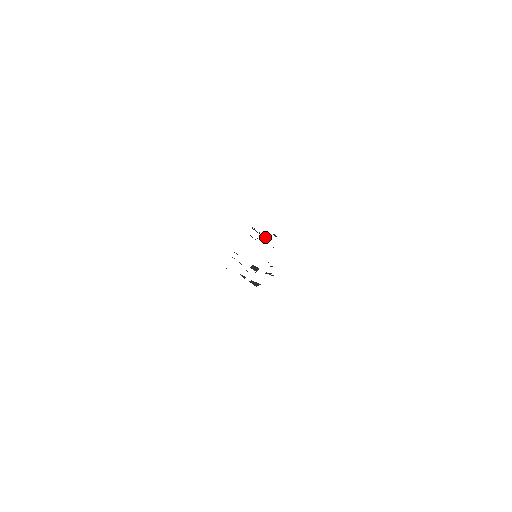
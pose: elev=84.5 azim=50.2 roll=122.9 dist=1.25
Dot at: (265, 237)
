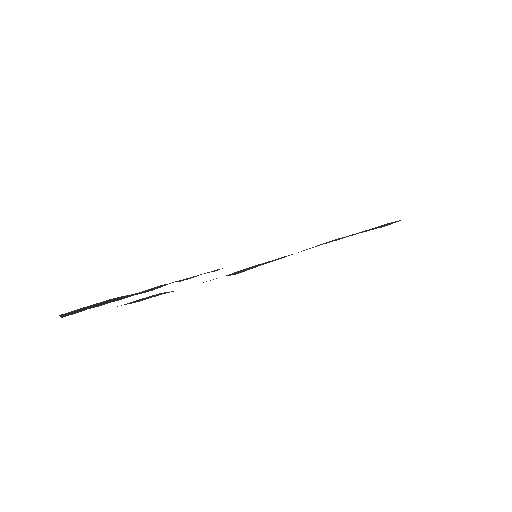
Dot at: occluded
